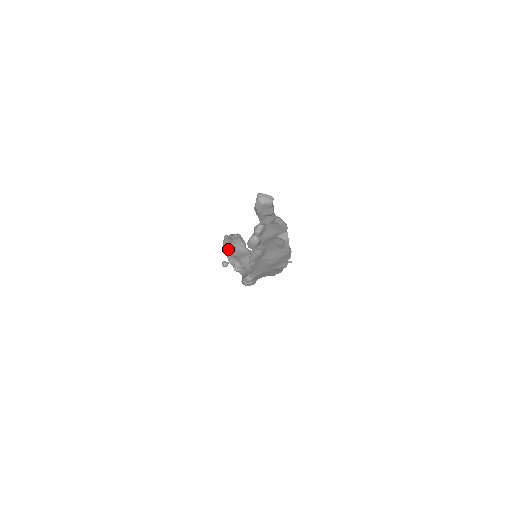
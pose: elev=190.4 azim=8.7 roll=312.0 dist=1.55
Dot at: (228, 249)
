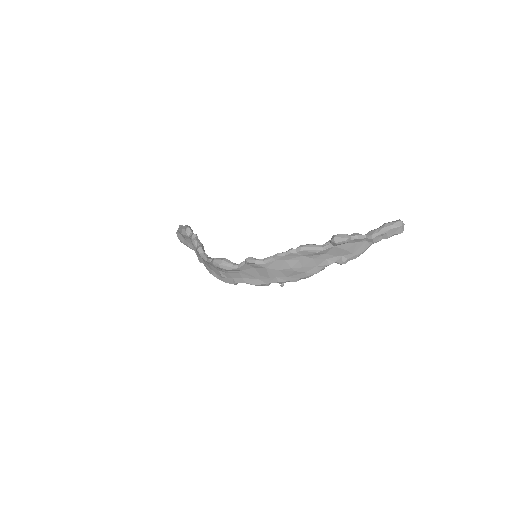
Dot at: (192, 233)
